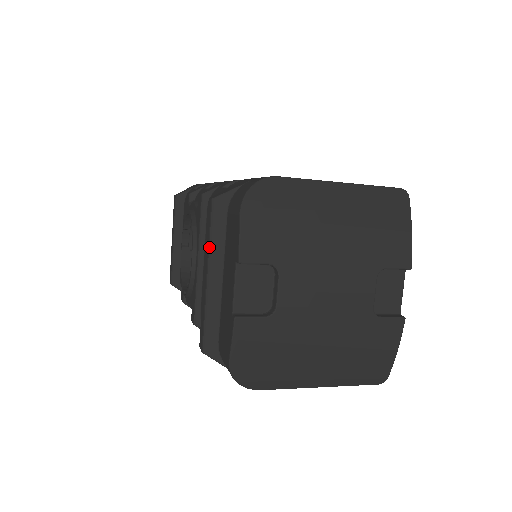
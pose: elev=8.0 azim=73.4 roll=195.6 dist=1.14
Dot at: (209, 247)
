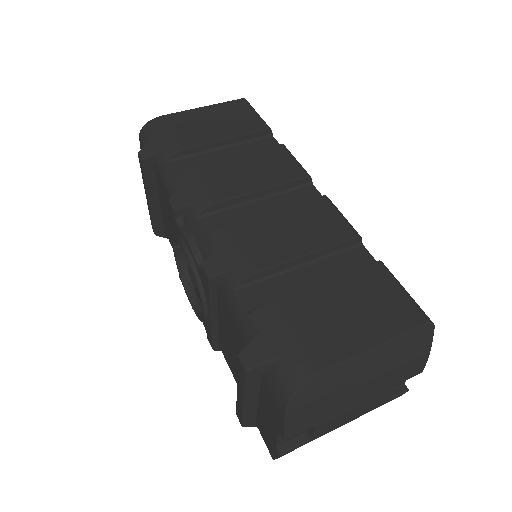
Dot at: (245, 391)
